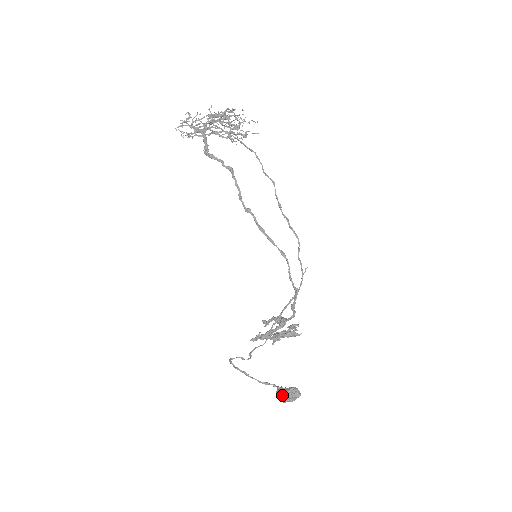
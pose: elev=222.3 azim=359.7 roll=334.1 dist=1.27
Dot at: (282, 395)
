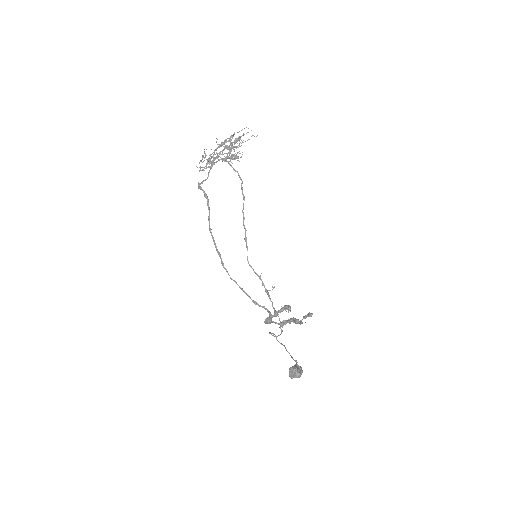
Dot at: occluded
